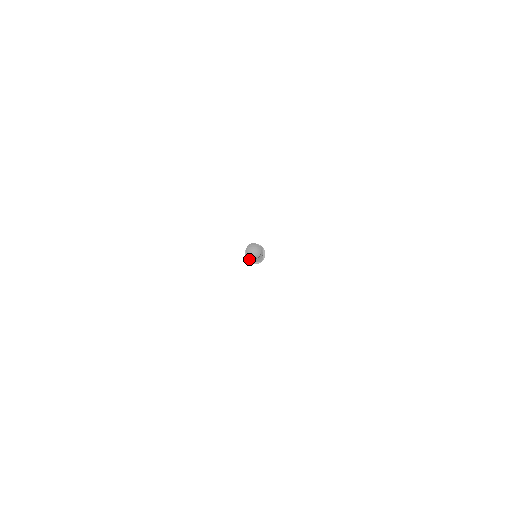
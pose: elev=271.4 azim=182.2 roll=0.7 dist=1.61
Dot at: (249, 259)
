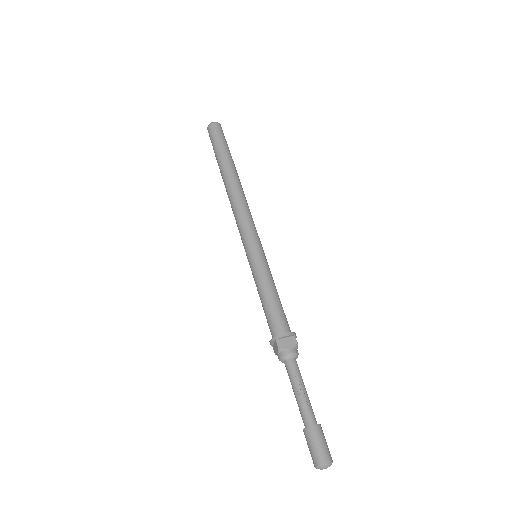
Dot at: occluded
